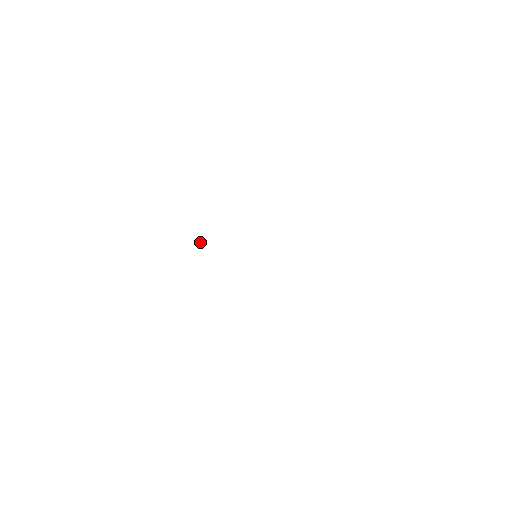
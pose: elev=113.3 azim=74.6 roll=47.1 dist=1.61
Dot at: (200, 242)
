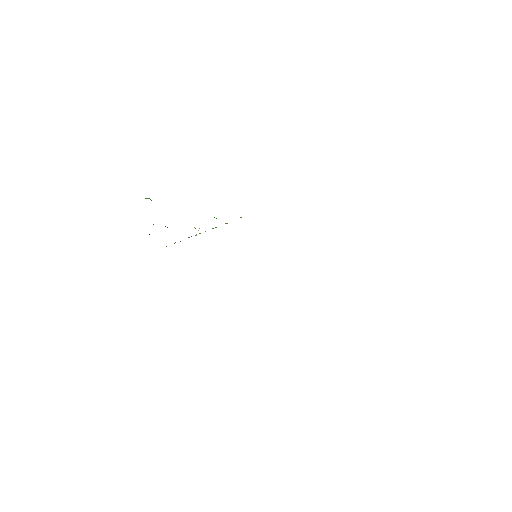
Dot at: occluded
